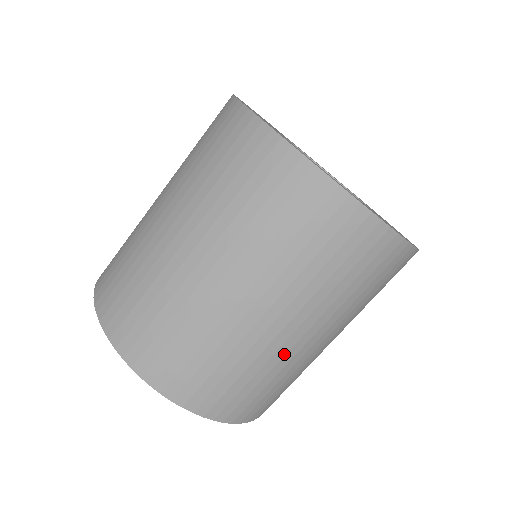
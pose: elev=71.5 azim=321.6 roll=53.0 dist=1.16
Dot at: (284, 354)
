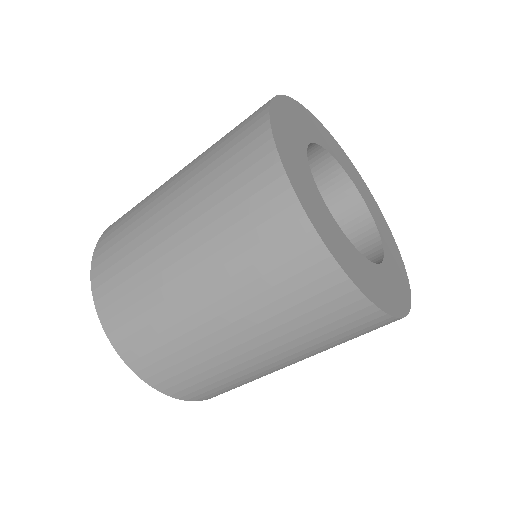
Dot at: (209, 346)
